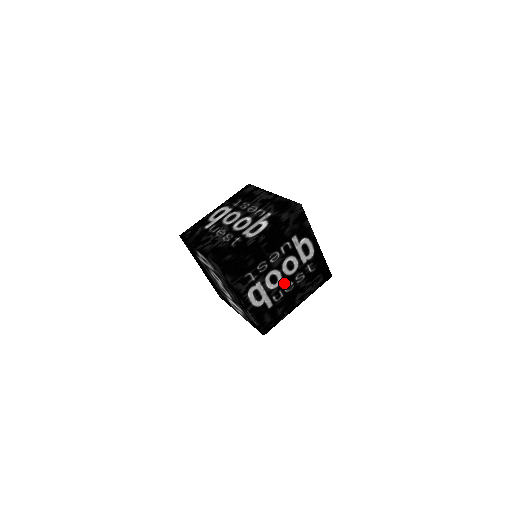
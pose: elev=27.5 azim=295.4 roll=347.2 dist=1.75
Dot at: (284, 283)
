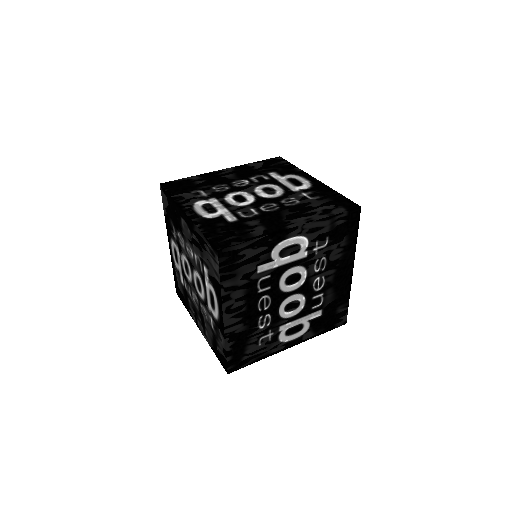
Dot at: (260, 204)
